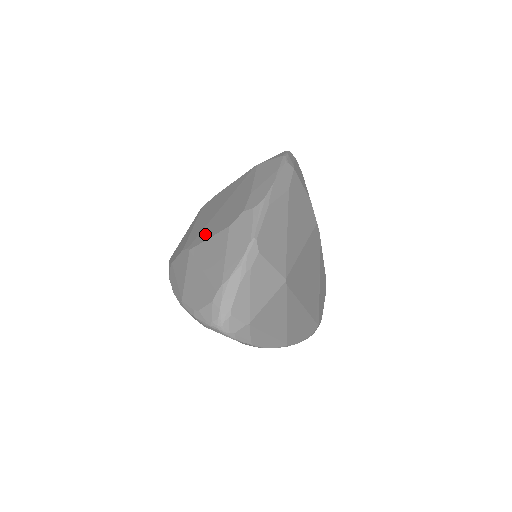
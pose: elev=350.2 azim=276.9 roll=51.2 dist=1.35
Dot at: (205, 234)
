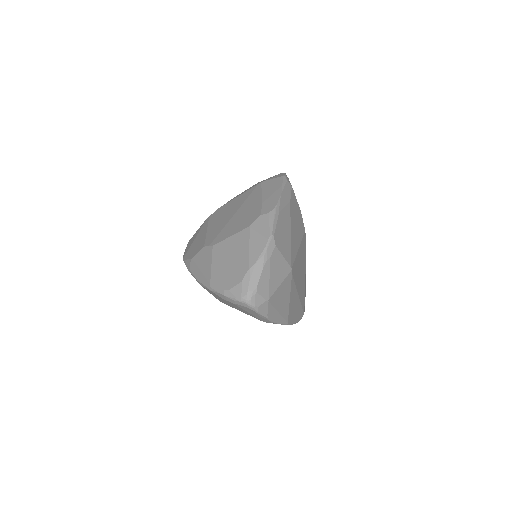
Dot at: (225, 233)
